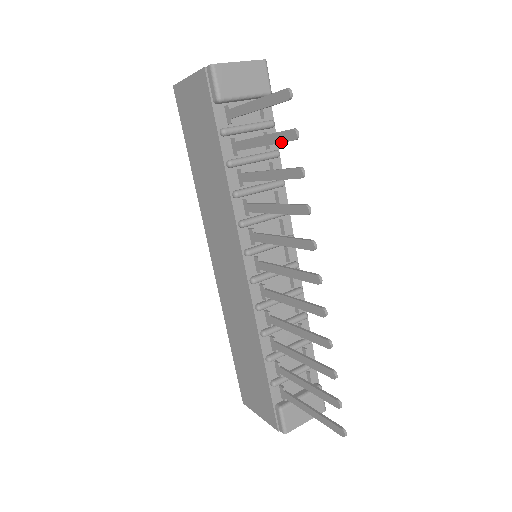
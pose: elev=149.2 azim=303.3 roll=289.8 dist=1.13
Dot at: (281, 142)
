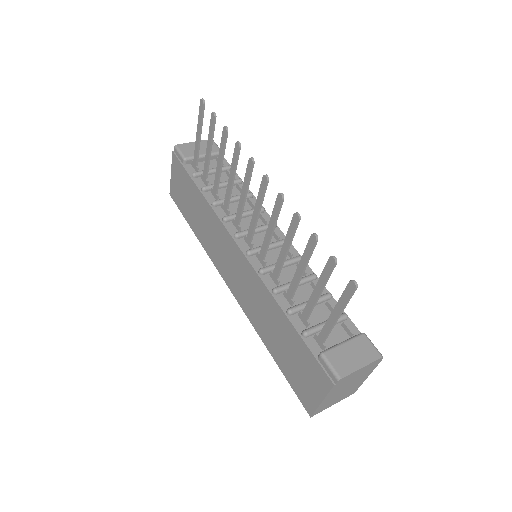
Dot at: (212, 131)
